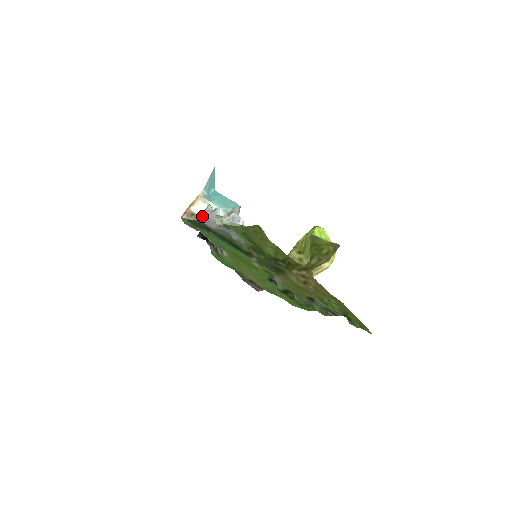
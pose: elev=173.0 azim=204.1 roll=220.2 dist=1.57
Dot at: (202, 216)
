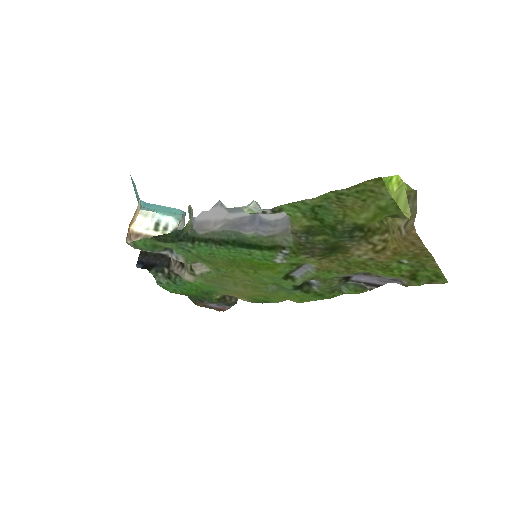
Dot at: (189, 221)
